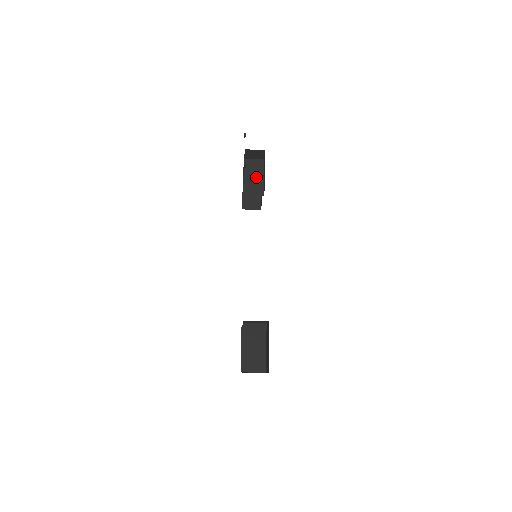
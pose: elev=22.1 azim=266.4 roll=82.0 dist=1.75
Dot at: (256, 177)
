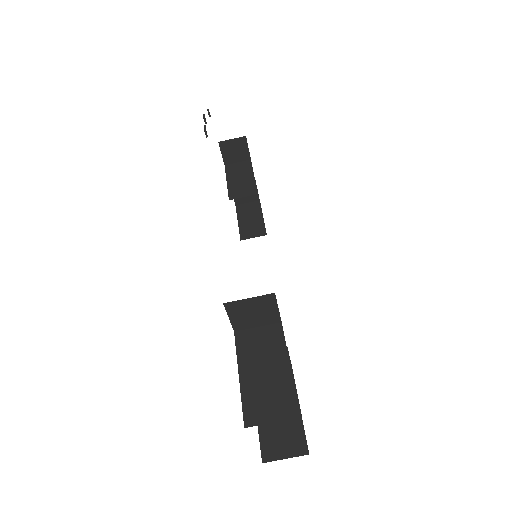
Dot at: (244, 178)
